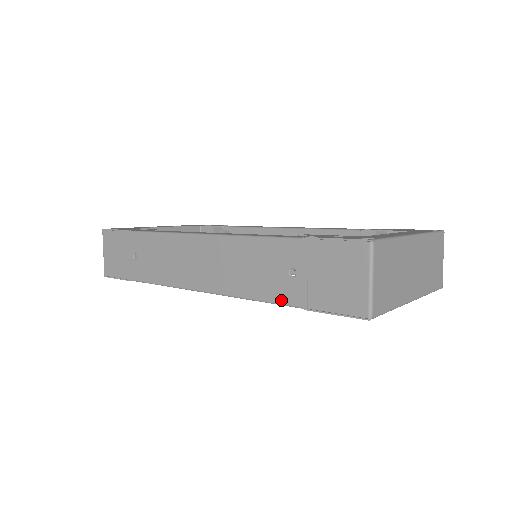
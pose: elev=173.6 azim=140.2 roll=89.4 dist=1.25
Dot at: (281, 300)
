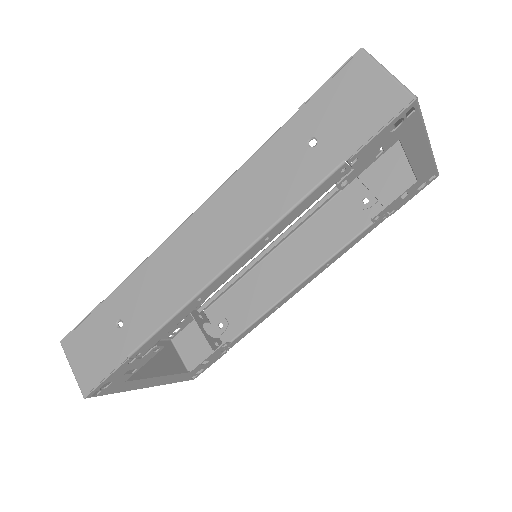
Dot at: (320, 176)
